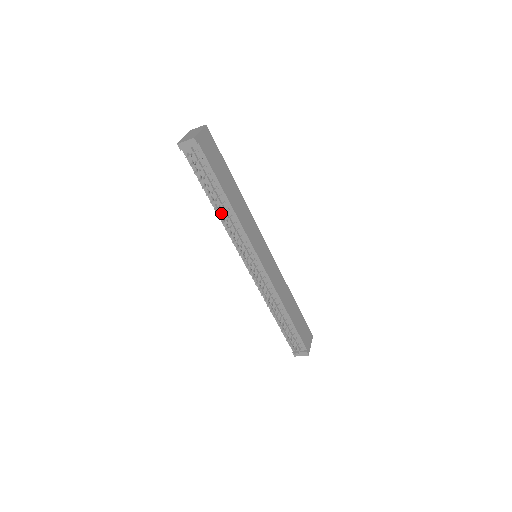
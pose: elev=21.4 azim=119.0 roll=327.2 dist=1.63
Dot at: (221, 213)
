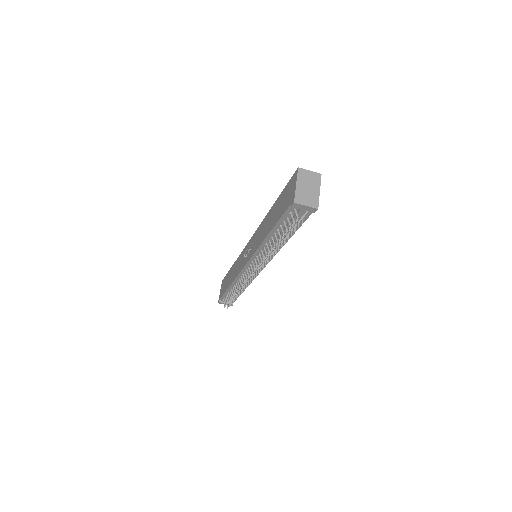
Dot at: (268, 242)
